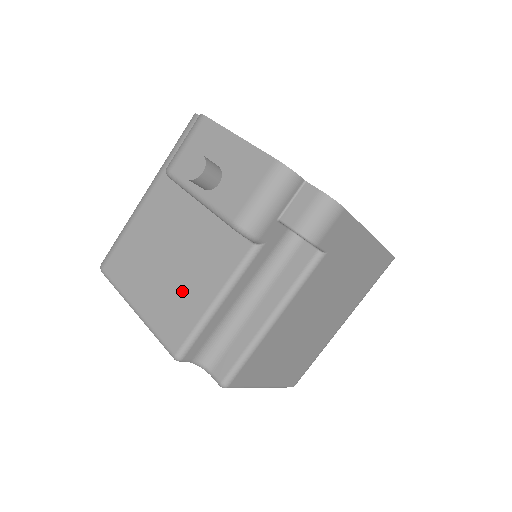
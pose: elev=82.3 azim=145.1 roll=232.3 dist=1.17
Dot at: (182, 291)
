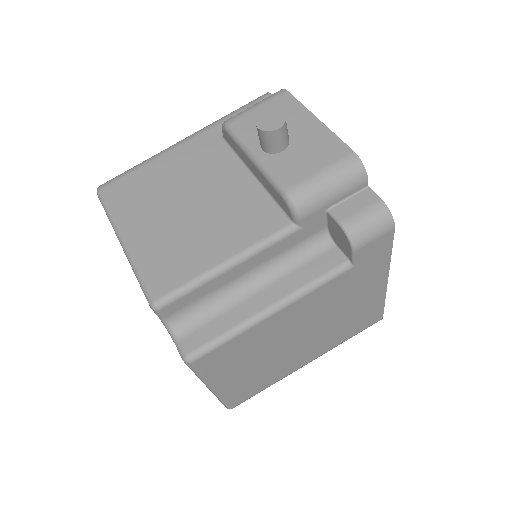
Dot at: (190, 240)
